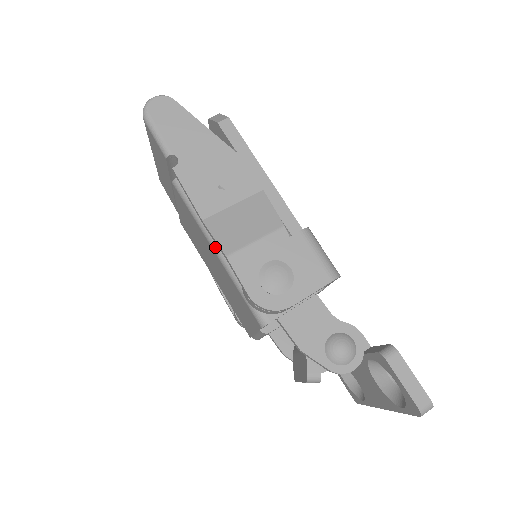
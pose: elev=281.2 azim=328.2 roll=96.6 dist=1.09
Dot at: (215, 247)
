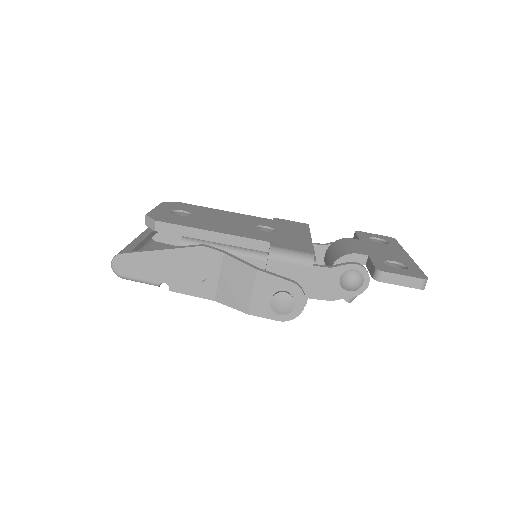
Dot at: occluded
